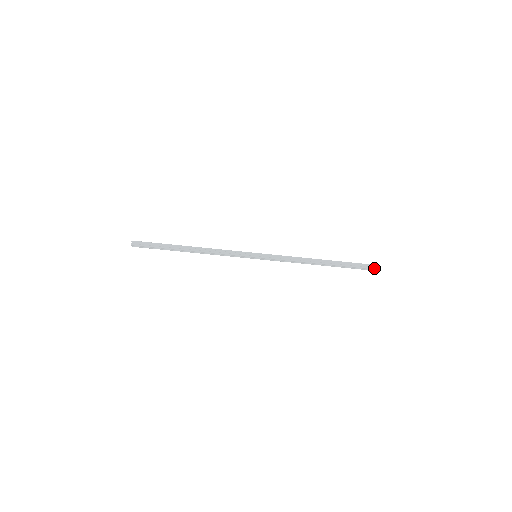
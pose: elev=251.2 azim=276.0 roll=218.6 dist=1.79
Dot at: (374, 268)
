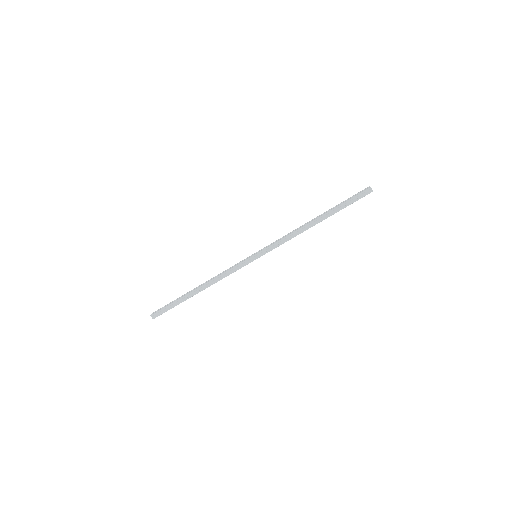
Dot at: (368, 193)
